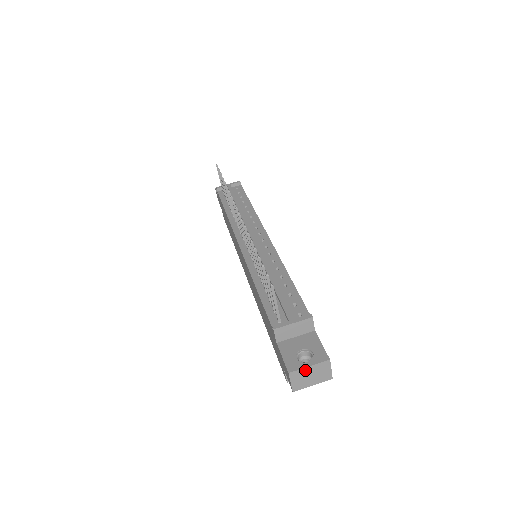
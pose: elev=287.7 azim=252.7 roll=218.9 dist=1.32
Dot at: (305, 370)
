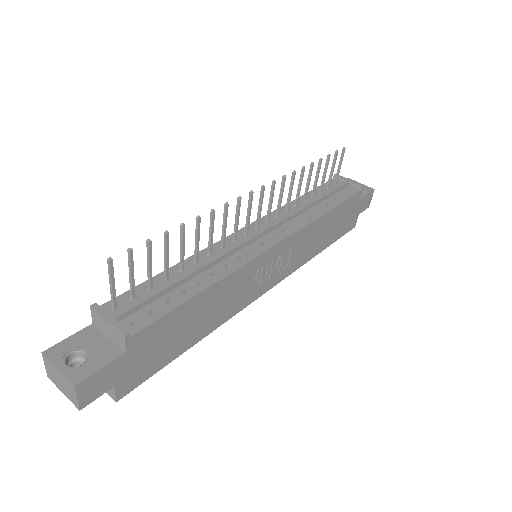
Dot at: (55, 368)
